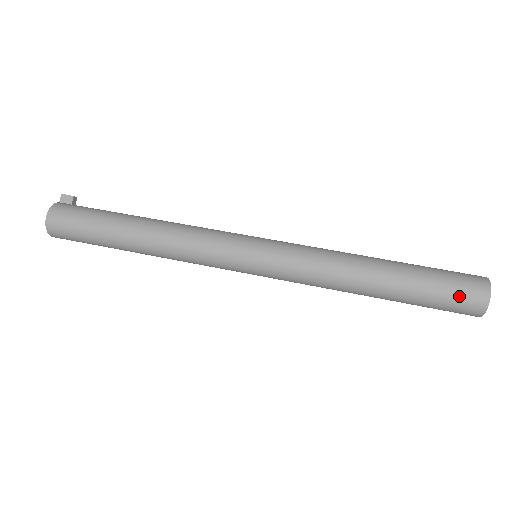
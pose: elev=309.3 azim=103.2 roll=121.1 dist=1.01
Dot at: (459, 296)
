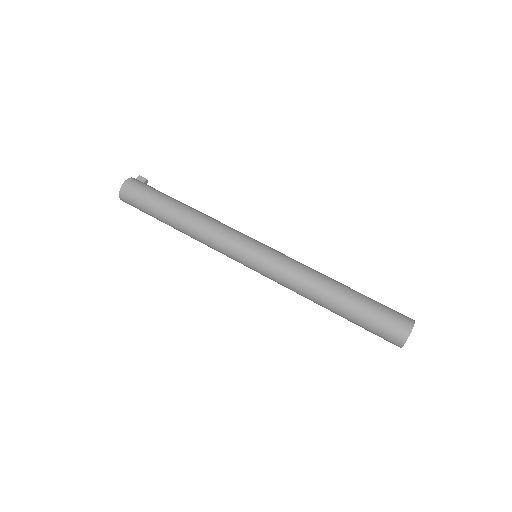
Dot at: (390, 322)
